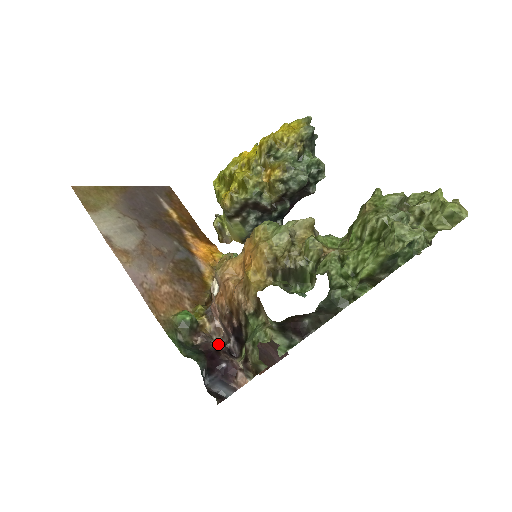
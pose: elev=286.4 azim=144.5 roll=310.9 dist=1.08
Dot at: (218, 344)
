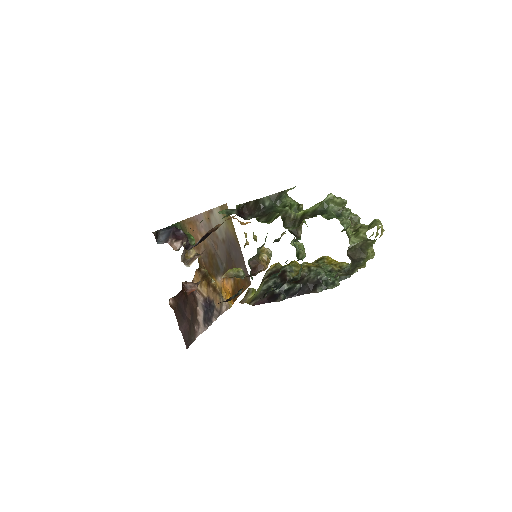
Dot at: occluded
